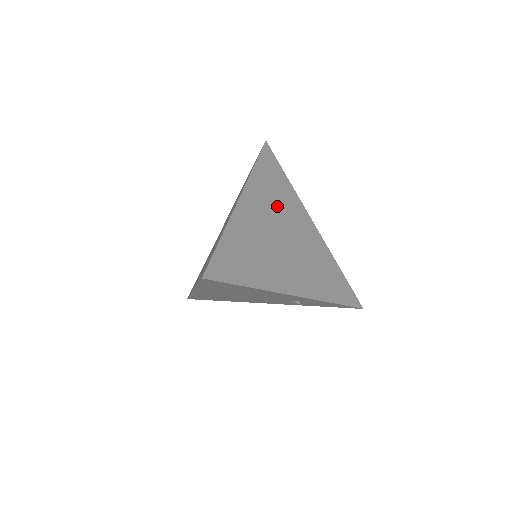
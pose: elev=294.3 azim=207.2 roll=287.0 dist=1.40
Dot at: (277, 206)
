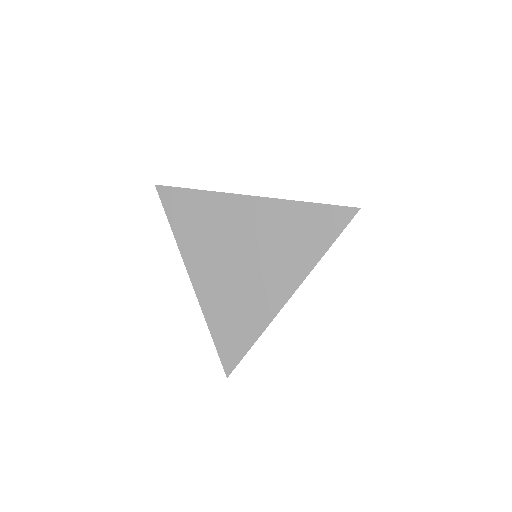
Dot at: occluded
